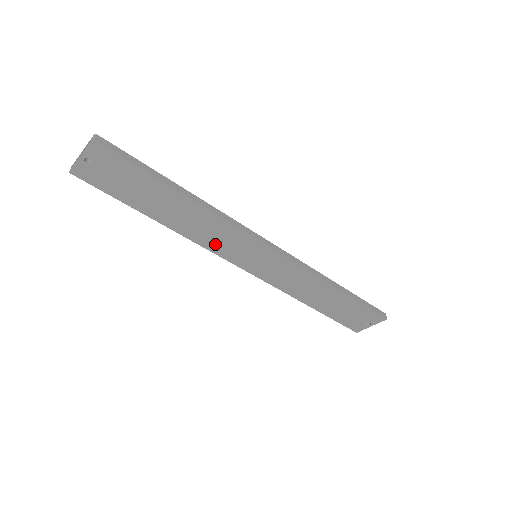
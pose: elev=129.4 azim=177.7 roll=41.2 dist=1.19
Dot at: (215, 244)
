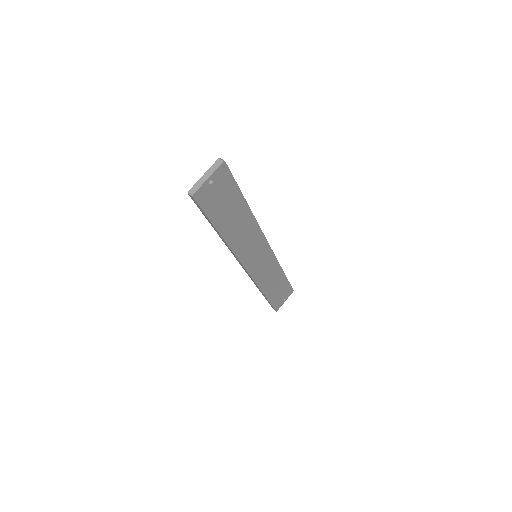
Dot at: (243, 250)
